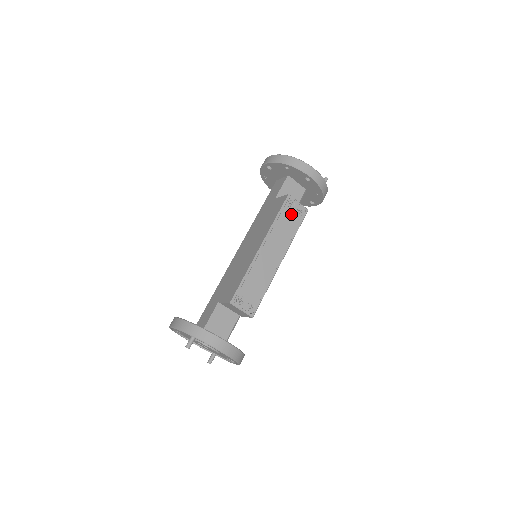
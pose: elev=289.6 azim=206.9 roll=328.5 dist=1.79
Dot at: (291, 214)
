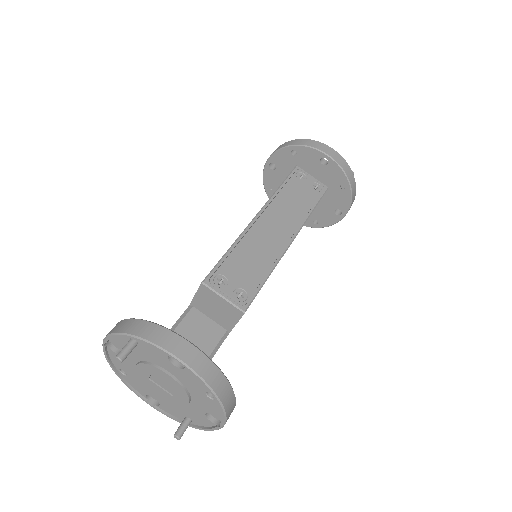
Dot at: (302, 187)
